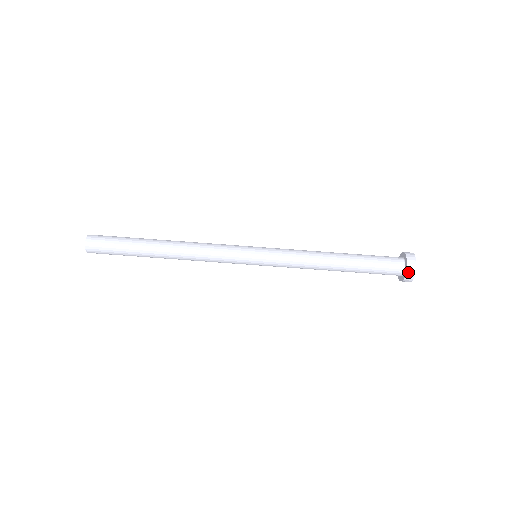
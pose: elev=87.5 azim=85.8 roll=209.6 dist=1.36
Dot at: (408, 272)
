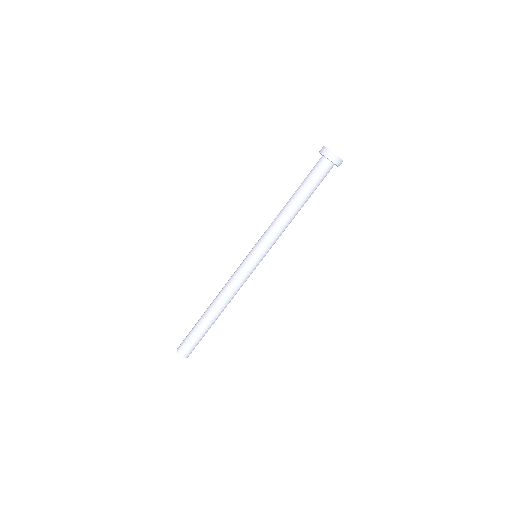
Dot at: (334, 162)
